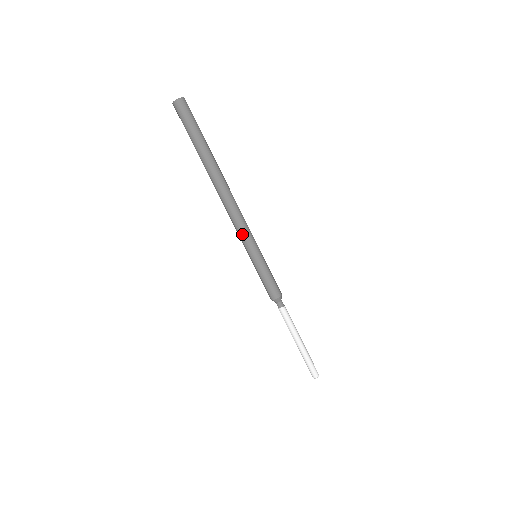
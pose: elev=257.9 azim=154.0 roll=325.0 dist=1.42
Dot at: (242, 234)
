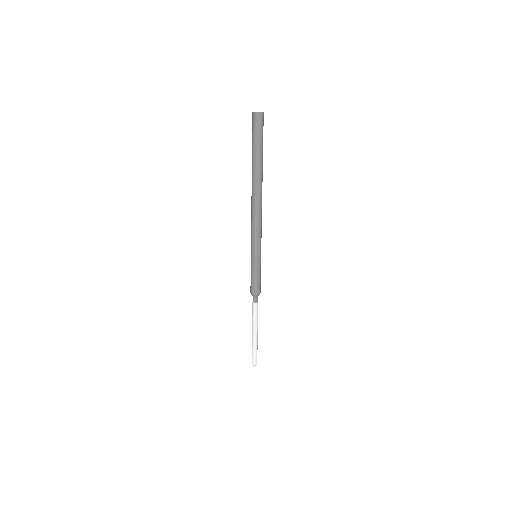
Dot at: (258, 235)
